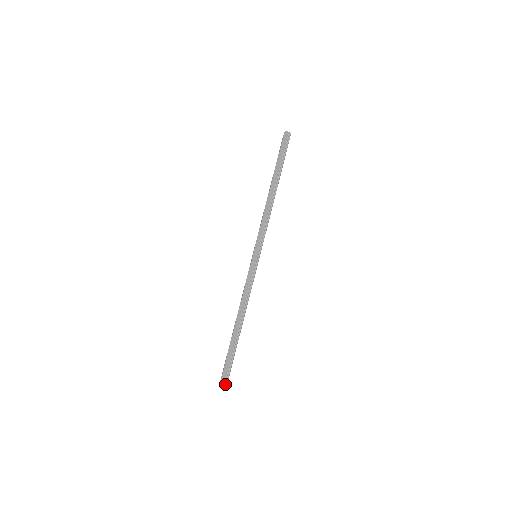
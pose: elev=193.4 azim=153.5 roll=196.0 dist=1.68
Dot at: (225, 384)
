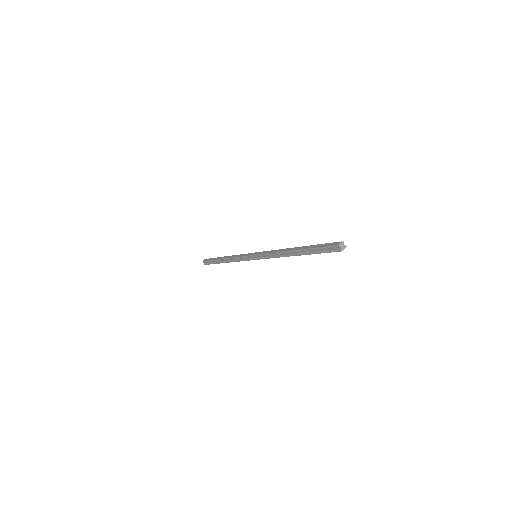
Dot at: (341, 245)
